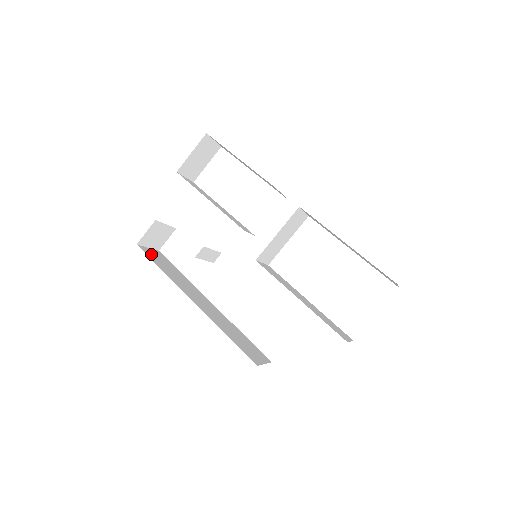
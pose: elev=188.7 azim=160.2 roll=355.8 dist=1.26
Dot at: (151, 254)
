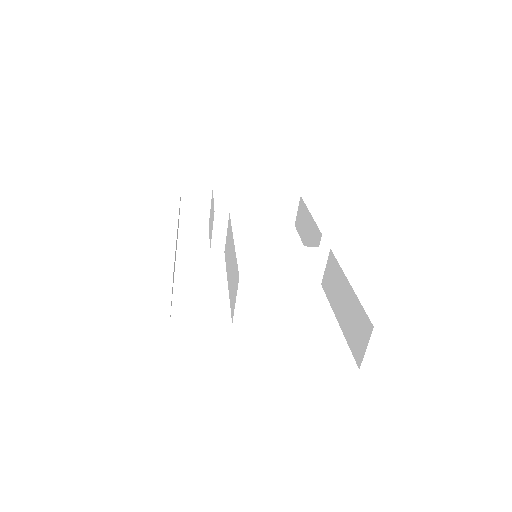
Dot at: occluded
